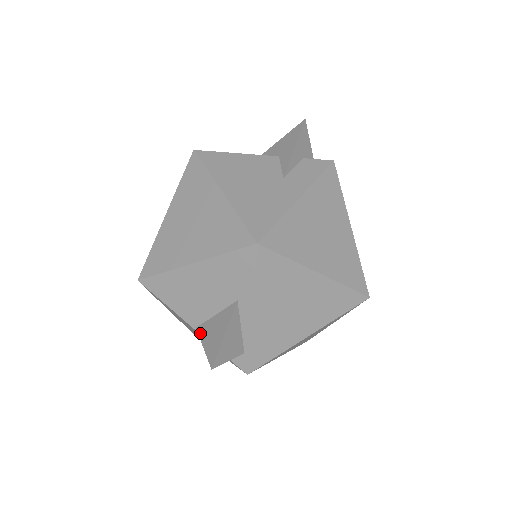
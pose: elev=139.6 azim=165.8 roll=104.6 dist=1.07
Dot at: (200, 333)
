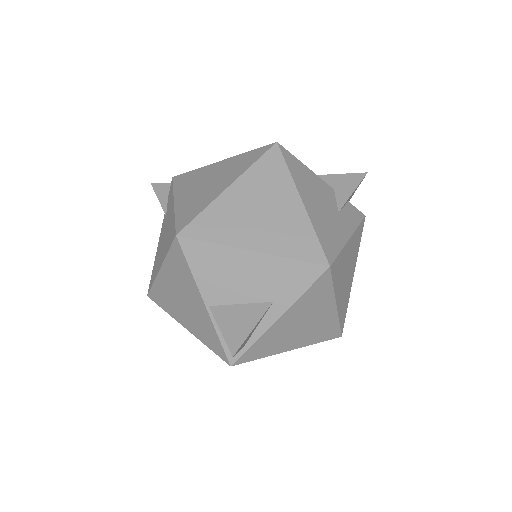
Dot at: (216, 314)
